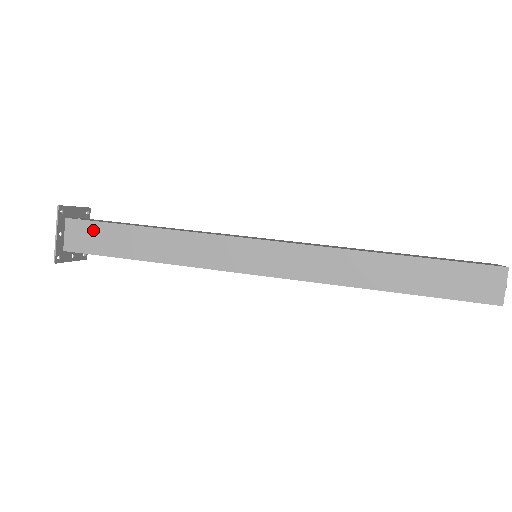
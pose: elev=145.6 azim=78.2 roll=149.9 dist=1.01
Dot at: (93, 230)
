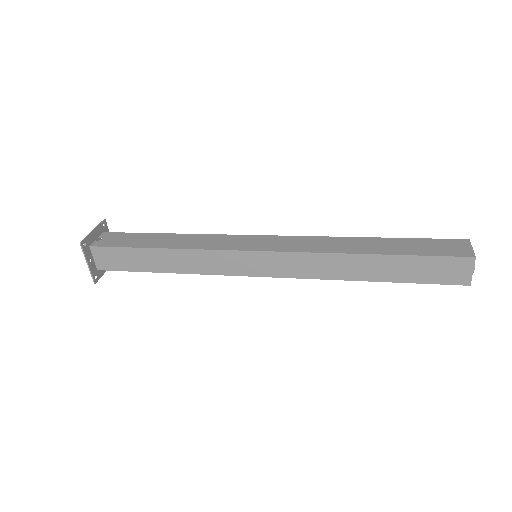
Dot at: (115, 254)
